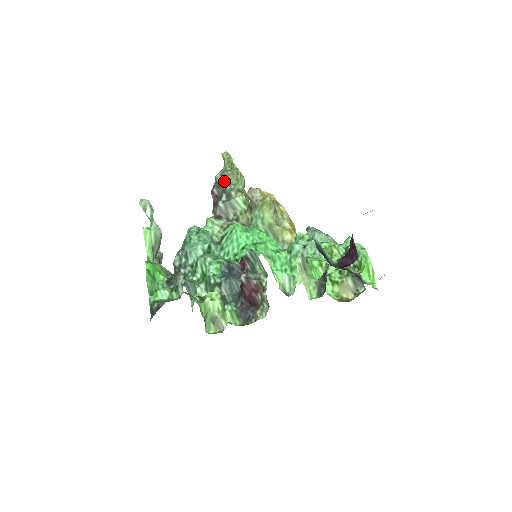
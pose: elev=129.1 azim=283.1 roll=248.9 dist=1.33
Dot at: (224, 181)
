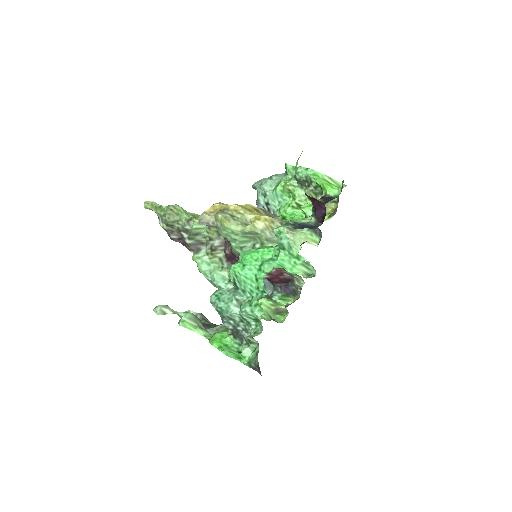
Dot at: (171, 225)
